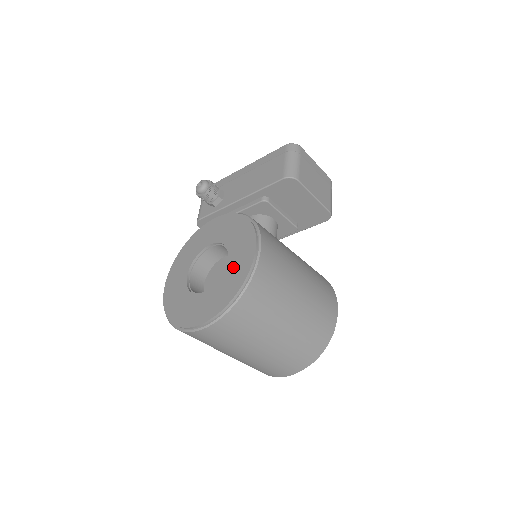
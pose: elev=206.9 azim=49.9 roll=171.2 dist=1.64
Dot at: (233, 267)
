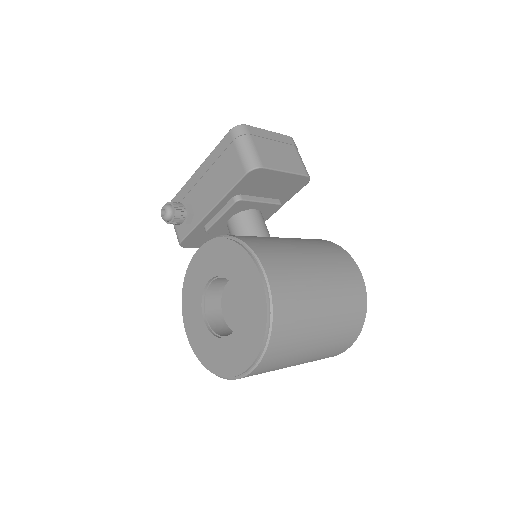
Dot at: (247, 302)
